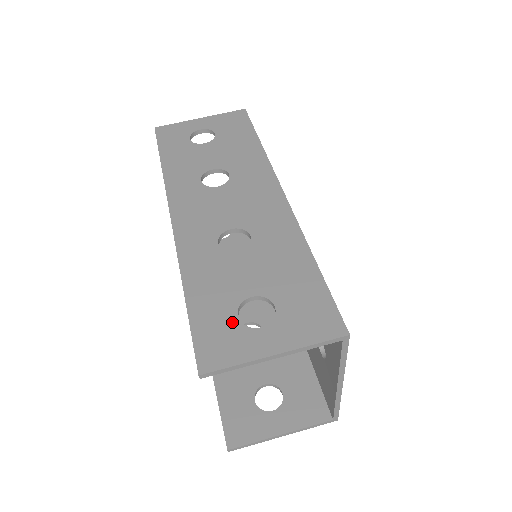
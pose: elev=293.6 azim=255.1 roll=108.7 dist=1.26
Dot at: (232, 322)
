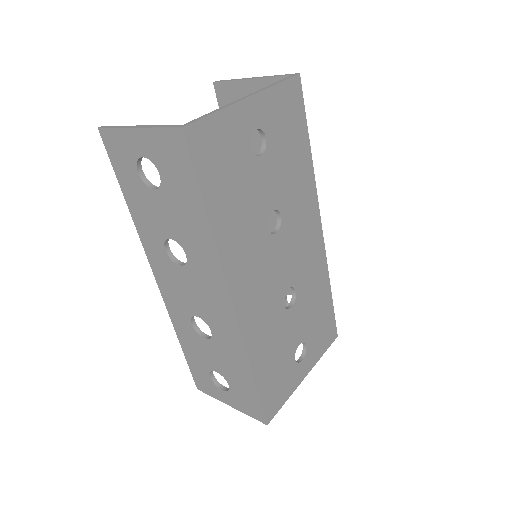
Dot at: occluded
